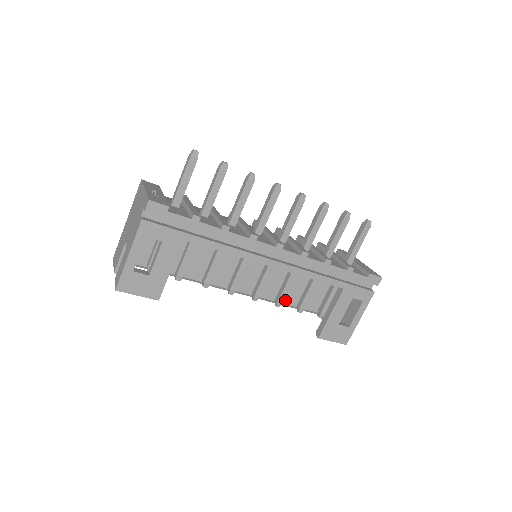
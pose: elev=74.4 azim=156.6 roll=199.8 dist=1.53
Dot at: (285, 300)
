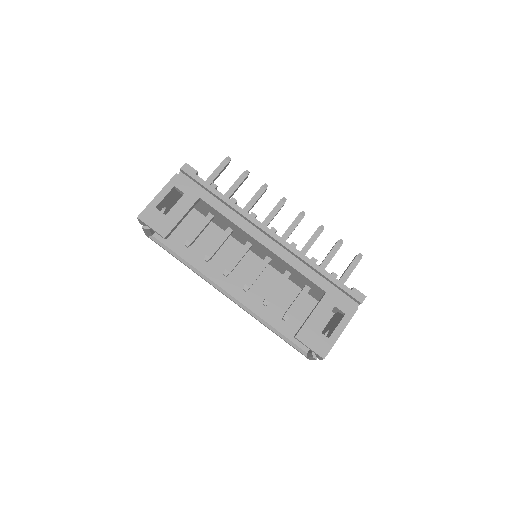
Dot at: (277, 325)
